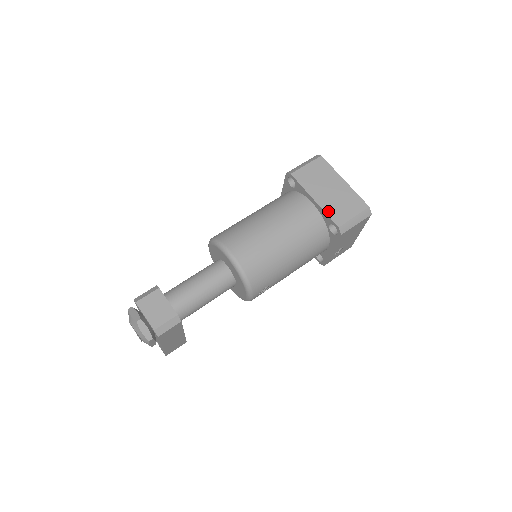
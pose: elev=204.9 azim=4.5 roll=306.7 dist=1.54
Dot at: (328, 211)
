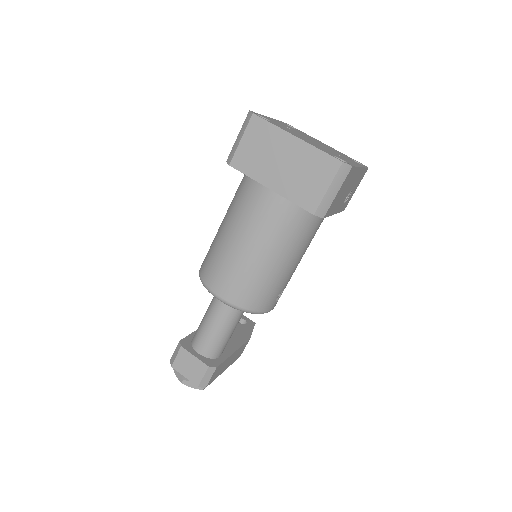
Dot at: (292, 197)
